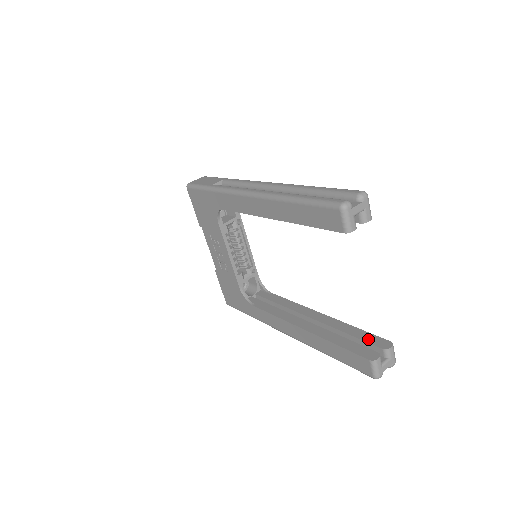
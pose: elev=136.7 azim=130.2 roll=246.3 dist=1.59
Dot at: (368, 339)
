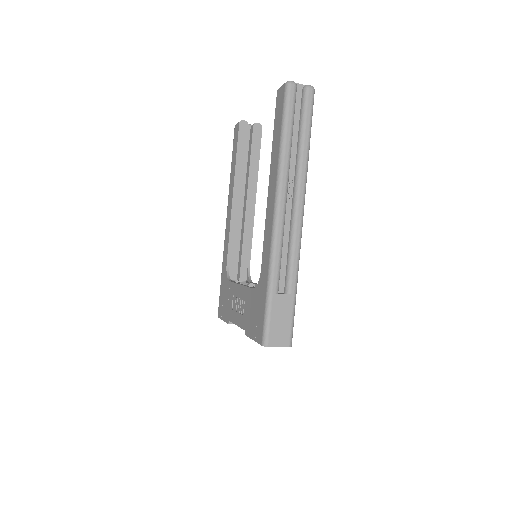
Dot at: occluded
